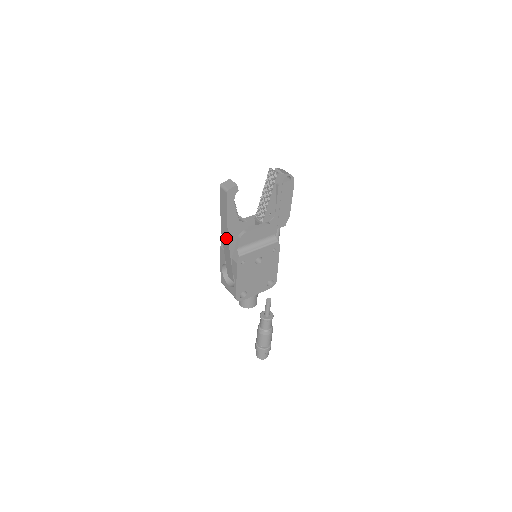
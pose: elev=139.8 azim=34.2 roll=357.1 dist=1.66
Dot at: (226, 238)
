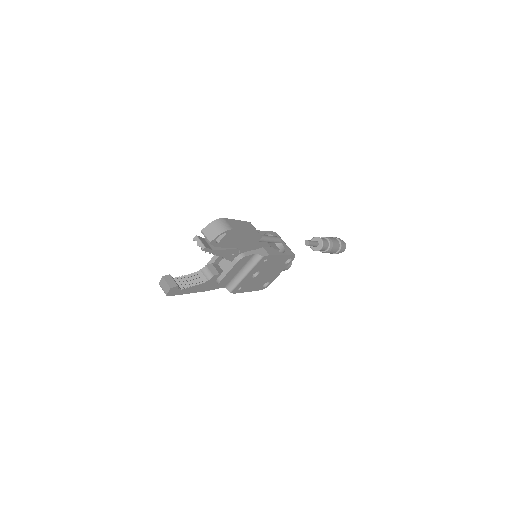
Dot at: occluded
